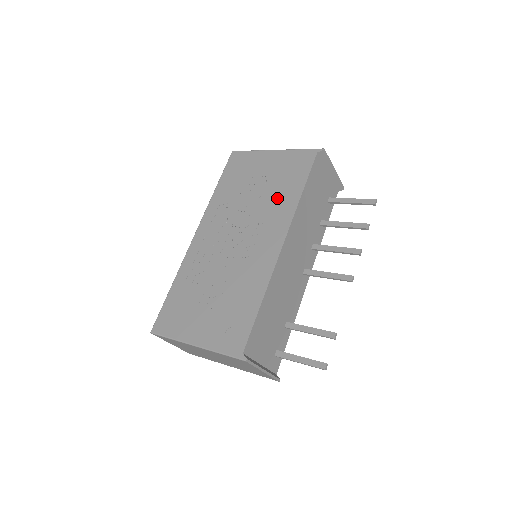
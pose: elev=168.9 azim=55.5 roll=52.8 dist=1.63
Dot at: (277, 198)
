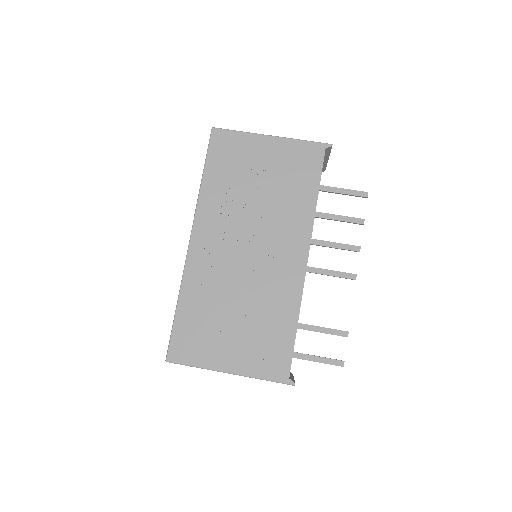
Dot at: (289, 202)
